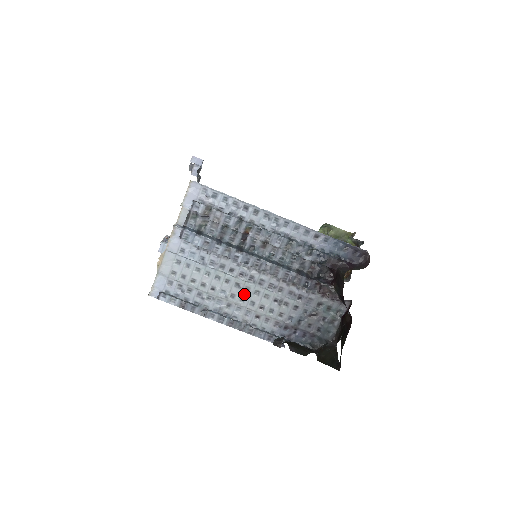
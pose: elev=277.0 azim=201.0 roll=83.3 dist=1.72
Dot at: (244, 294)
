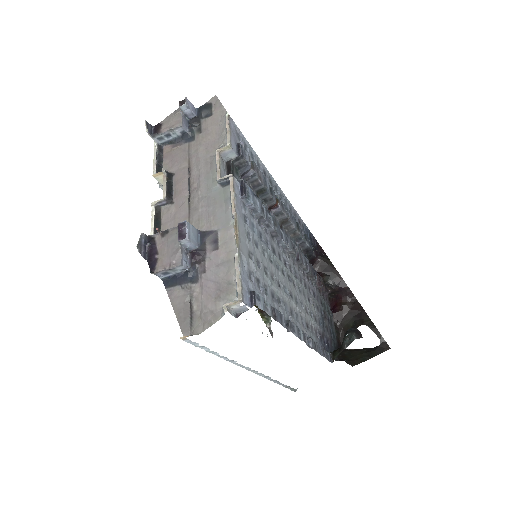
Dot at: (295, 291)
